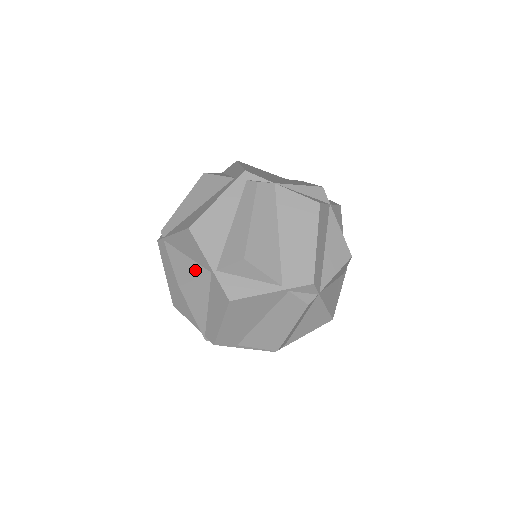
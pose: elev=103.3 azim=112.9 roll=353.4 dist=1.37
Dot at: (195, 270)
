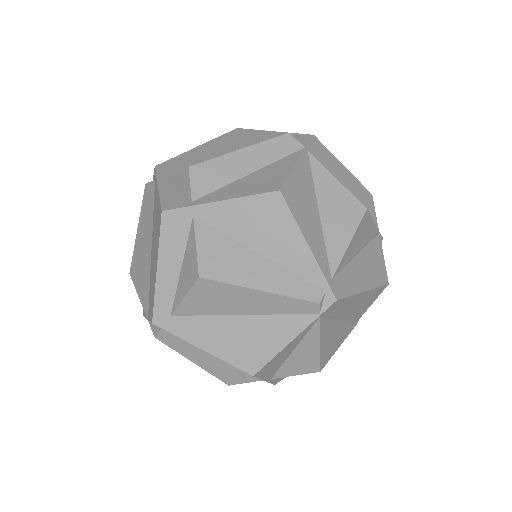
Dot at: occluded
